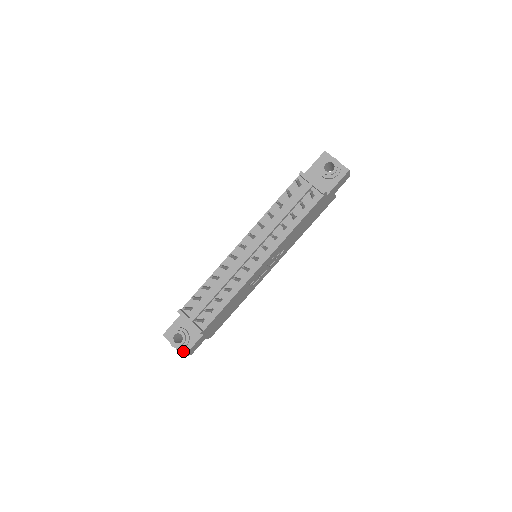
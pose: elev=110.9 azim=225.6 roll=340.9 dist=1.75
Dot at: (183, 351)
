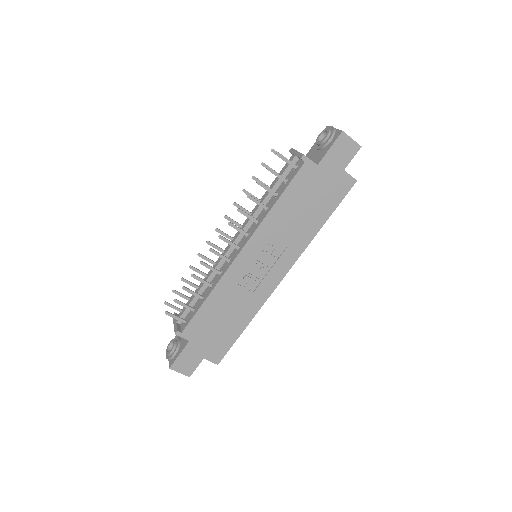
Dot at: (171, 362)
